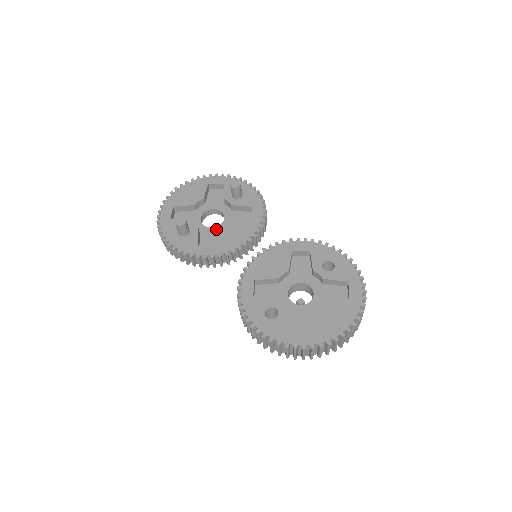
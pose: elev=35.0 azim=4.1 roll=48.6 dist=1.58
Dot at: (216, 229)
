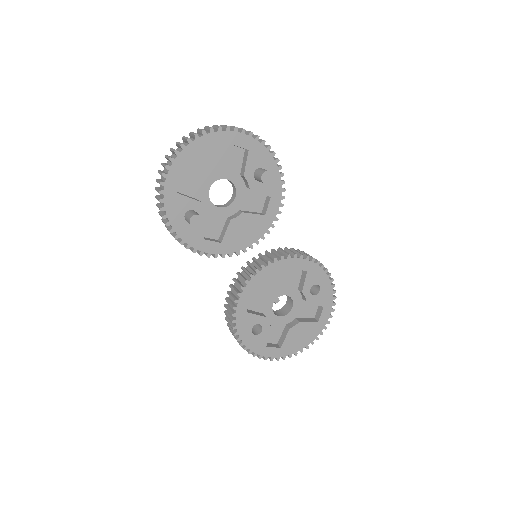
Dot at: (224, 211)
